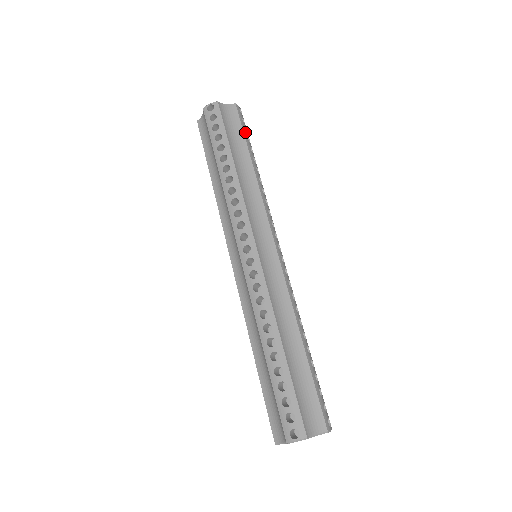
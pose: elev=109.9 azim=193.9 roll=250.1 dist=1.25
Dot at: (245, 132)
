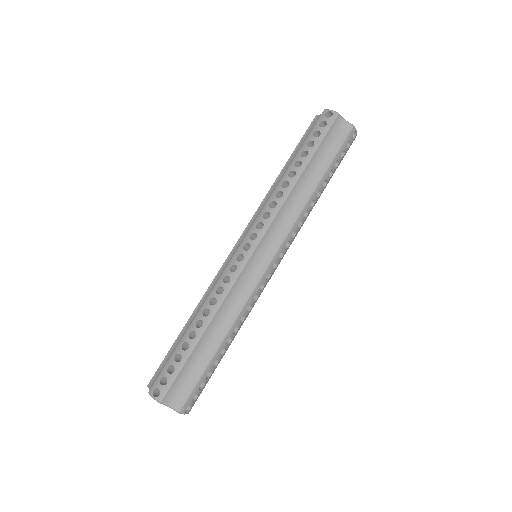
Dot at: (338, 156)
